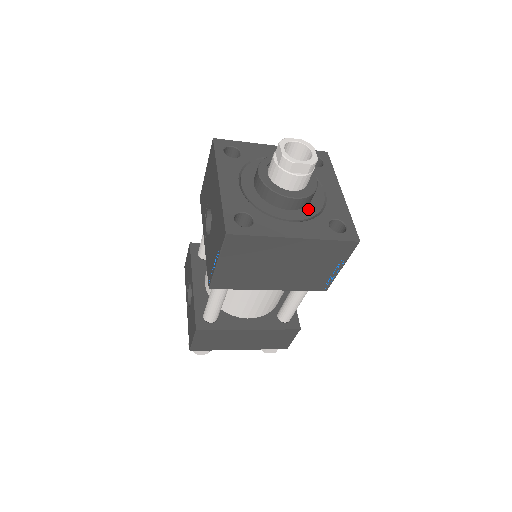
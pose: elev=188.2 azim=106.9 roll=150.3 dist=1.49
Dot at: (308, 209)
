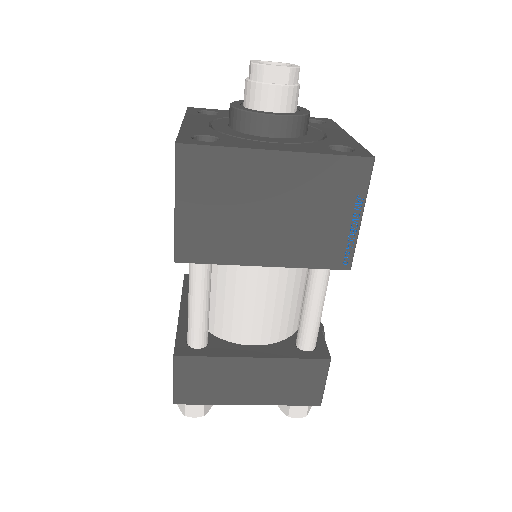
Dot at: (299, 139)
